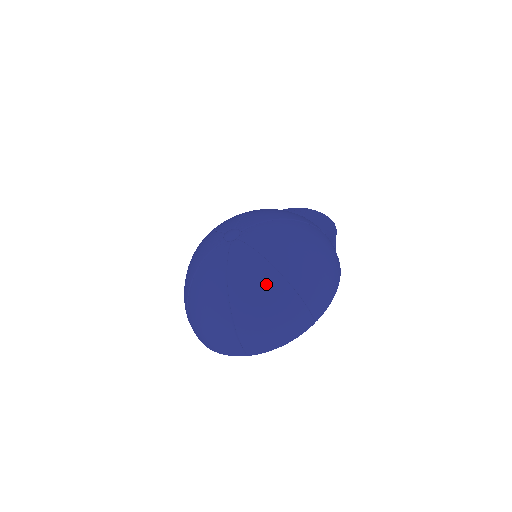
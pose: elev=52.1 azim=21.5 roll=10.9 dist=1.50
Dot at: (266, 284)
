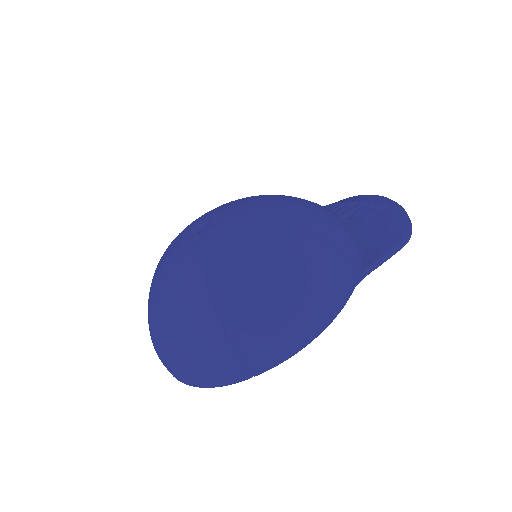
Dot at: (190, 306)
